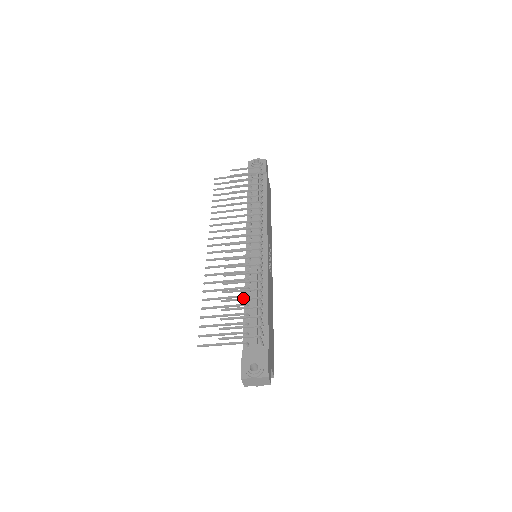
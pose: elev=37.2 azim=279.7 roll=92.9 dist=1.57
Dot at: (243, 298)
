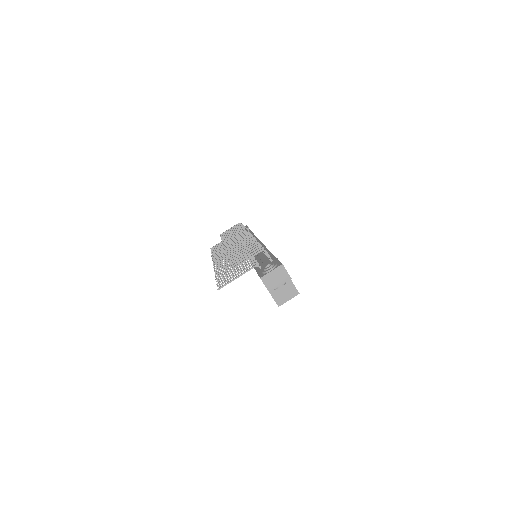
Dot at: (245, 249)
